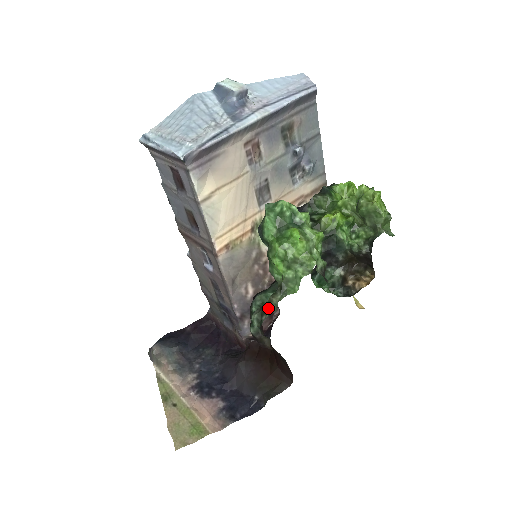
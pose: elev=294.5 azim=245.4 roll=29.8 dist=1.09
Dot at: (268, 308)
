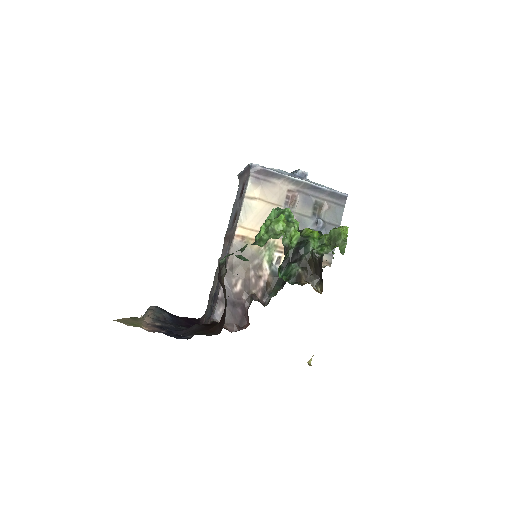
Dot at: occluded
